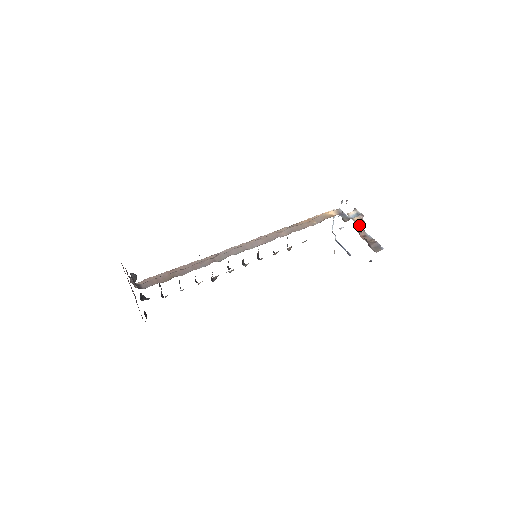
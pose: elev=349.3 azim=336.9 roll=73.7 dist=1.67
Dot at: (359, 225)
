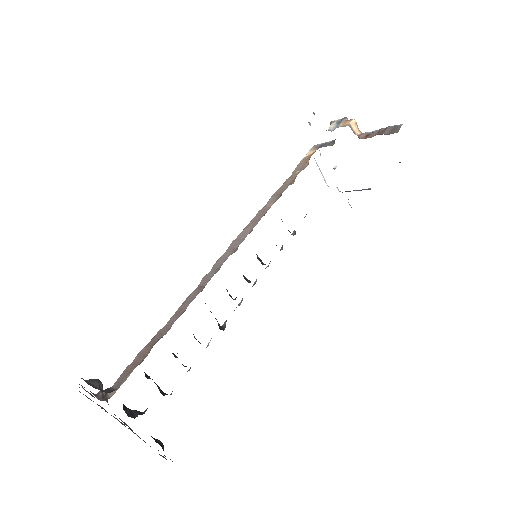
Dot at: (350, 126)
